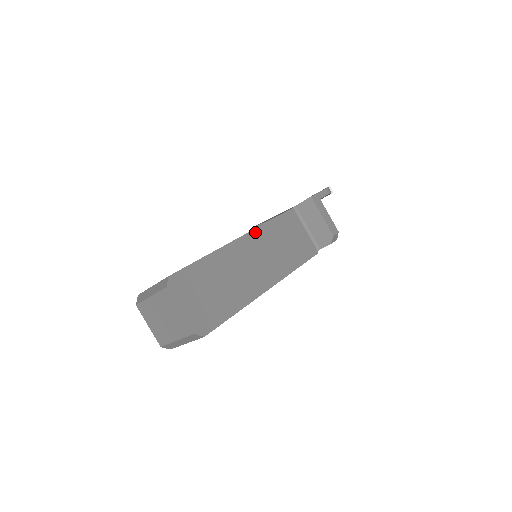
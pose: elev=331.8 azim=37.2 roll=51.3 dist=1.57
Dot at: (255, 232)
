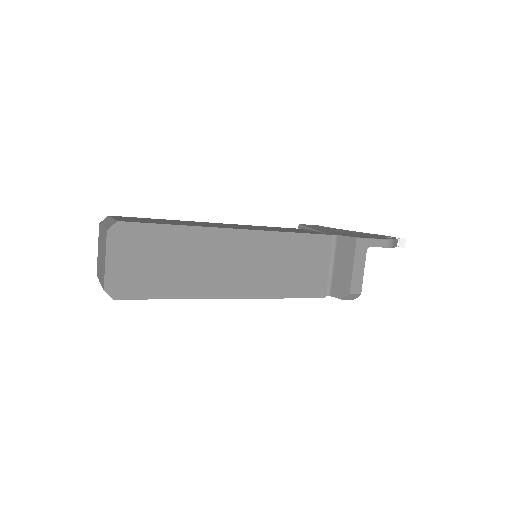
Dot at: (260, 234)
